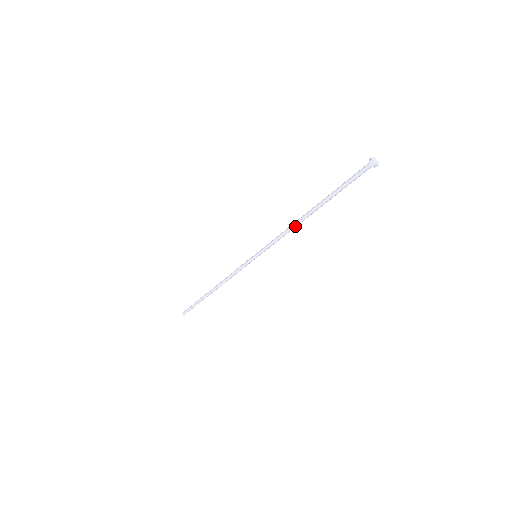
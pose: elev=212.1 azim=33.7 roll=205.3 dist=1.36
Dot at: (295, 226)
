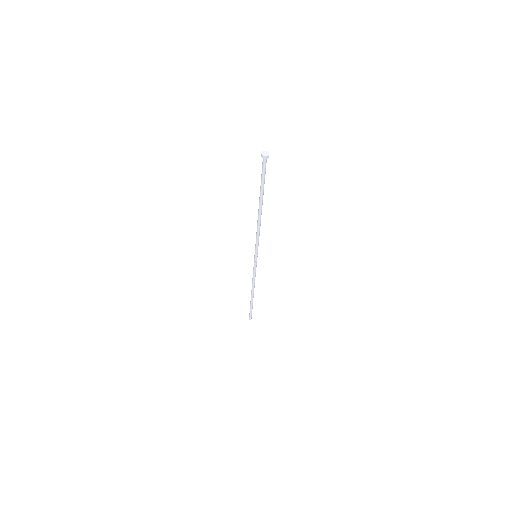
Dot at: (259, 223)
